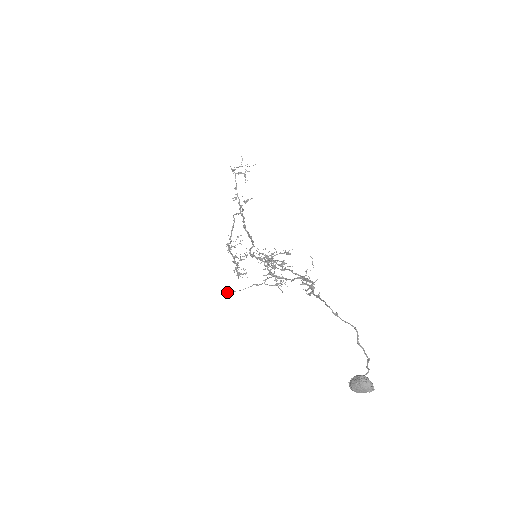
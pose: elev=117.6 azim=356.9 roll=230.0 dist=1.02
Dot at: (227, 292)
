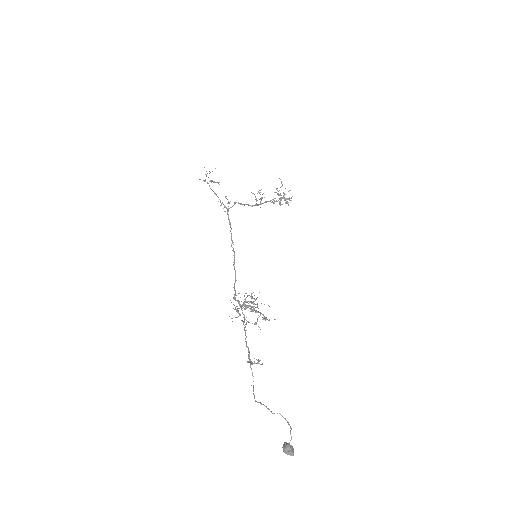
Dot at: (245, 306)
